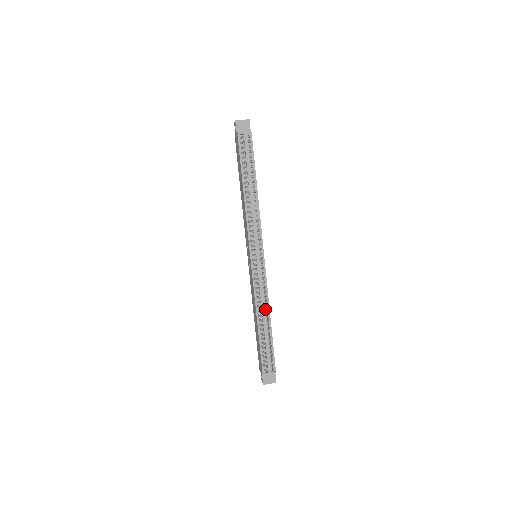
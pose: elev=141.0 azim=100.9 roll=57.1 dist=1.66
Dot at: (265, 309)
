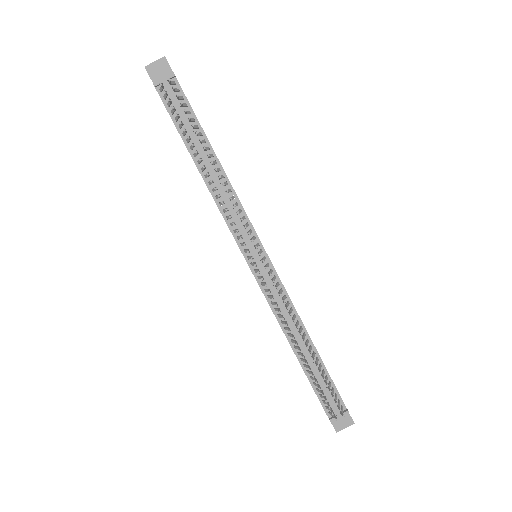
Dot at: occluded
